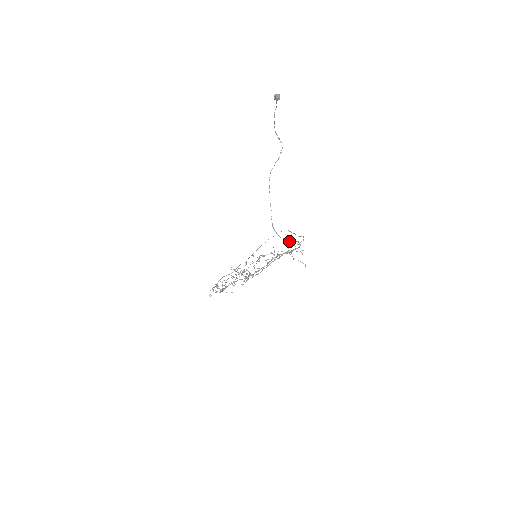
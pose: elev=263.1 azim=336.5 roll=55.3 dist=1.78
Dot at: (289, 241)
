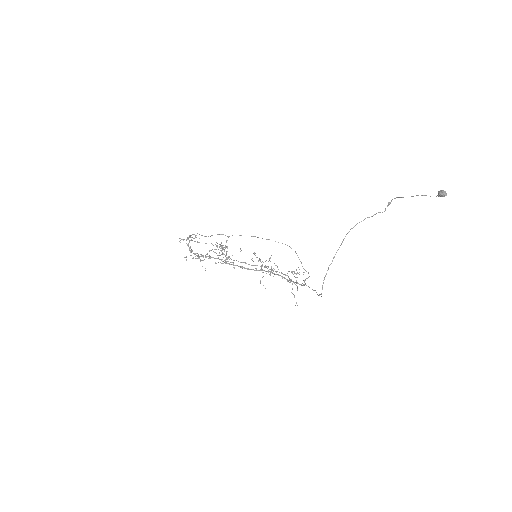
Dot at: occluded
